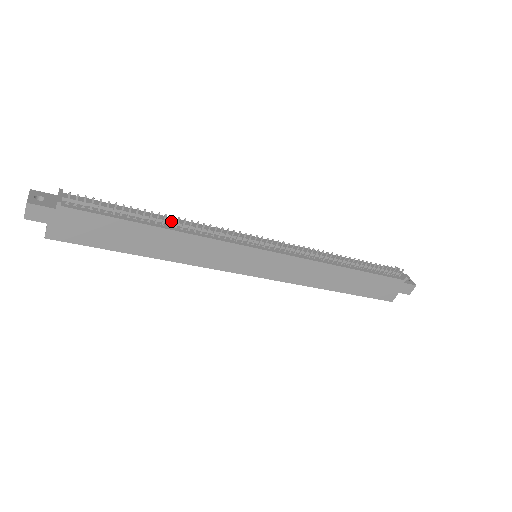
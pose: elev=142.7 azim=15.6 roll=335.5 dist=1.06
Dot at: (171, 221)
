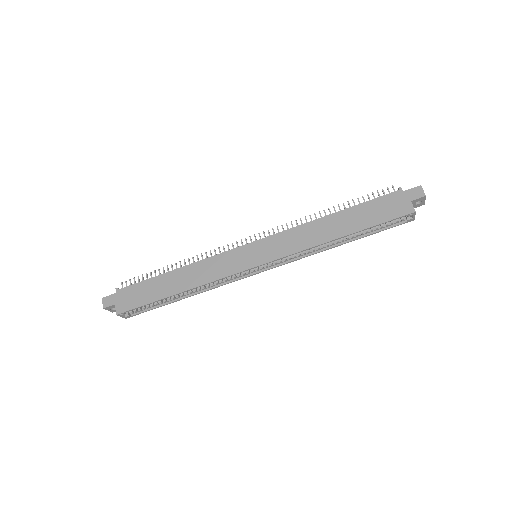
Dot at: (181, 265)
